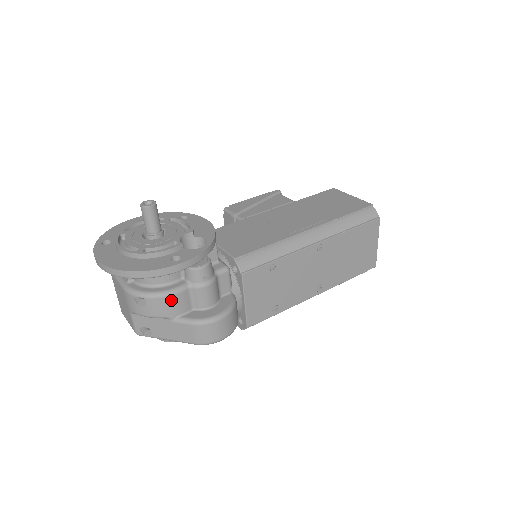
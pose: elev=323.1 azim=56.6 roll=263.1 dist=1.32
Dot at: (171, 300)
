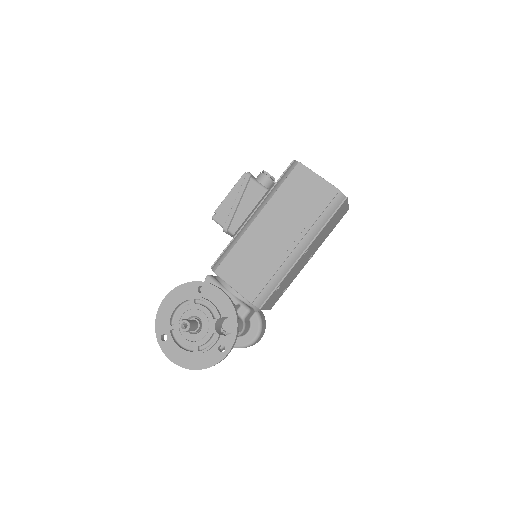
Dot at: (224, 348)
